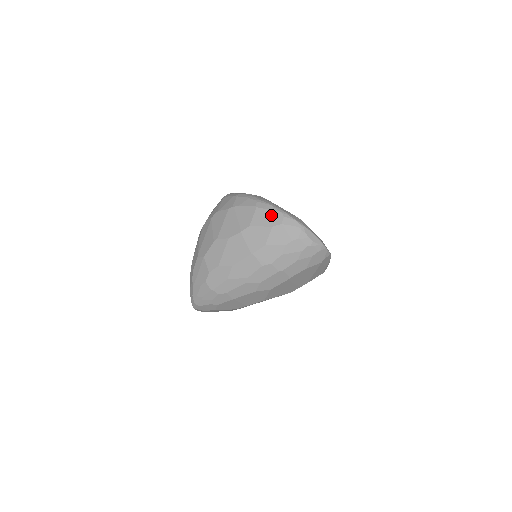
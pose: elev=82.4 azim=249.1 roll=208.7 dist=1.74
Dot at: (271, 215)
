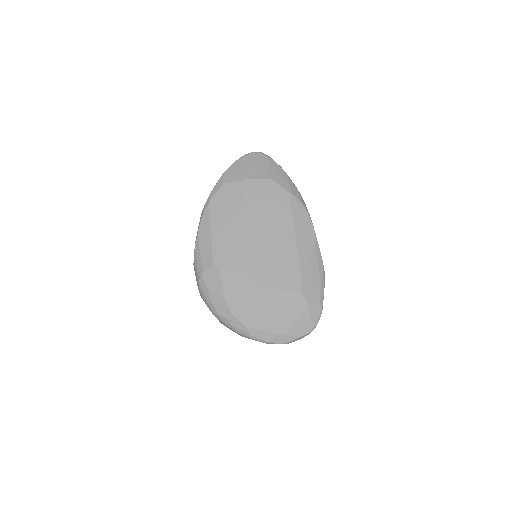
Dot at: occluded
